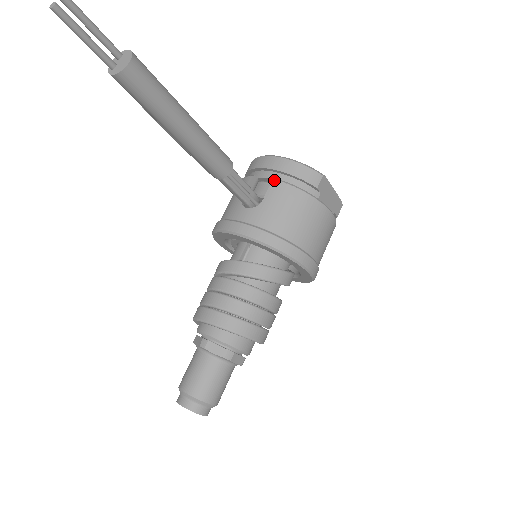
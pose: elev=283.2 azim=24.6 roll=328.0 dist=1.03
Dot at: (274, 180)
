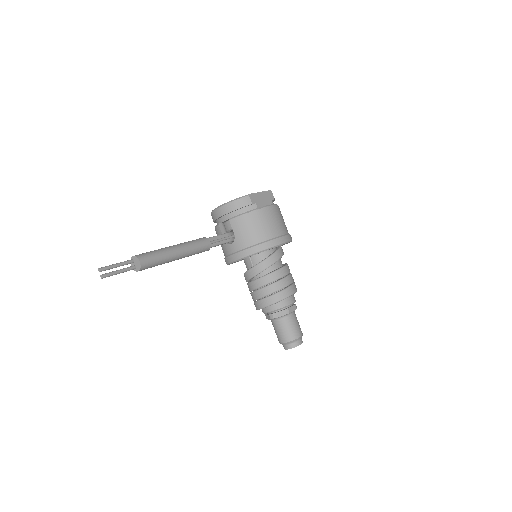
Dot at: (230, 220)
